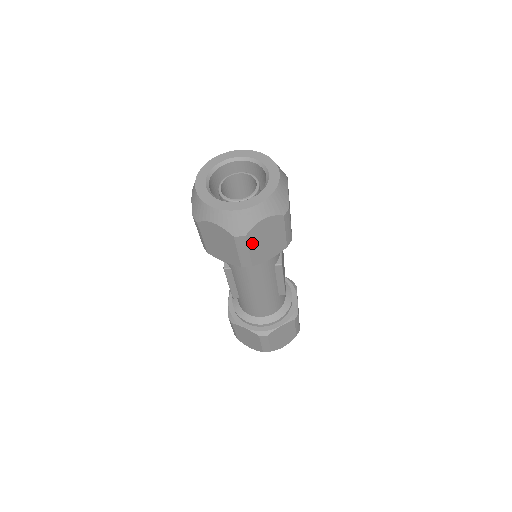
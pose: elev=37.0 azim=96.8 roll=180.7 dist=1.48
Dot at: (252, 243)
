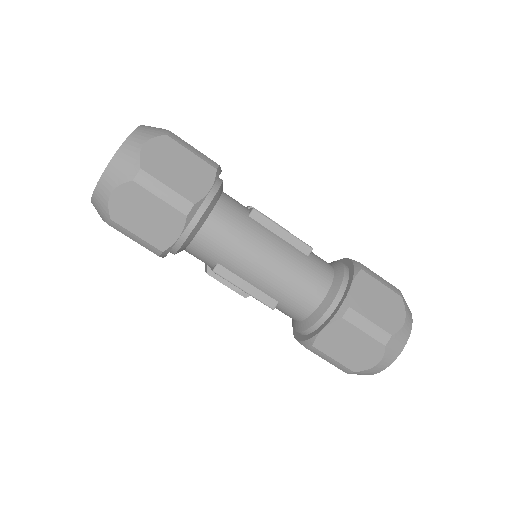
Dot at: (161, 176)
